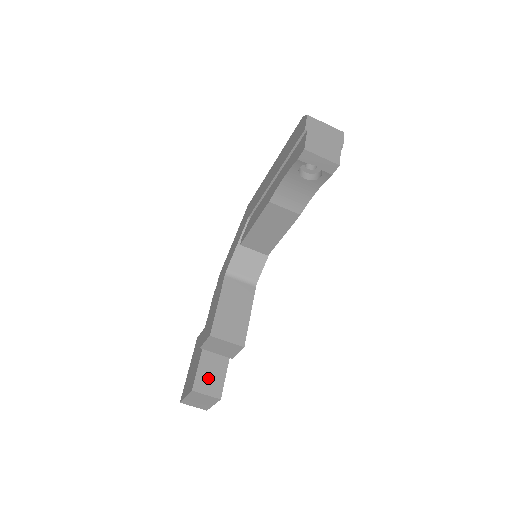
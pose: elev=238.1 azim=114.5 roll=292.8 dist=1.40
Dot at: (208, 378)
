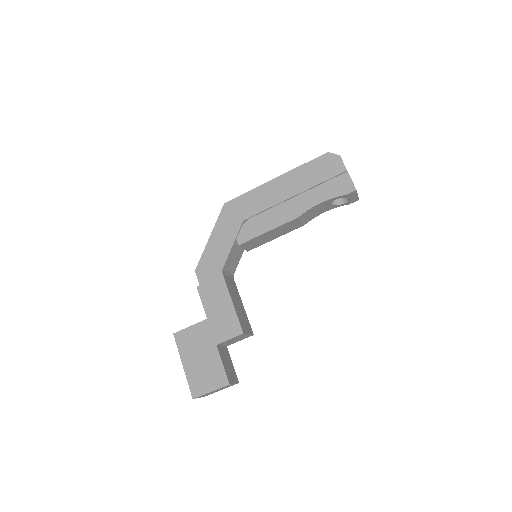
Dot at: (229, 369)
